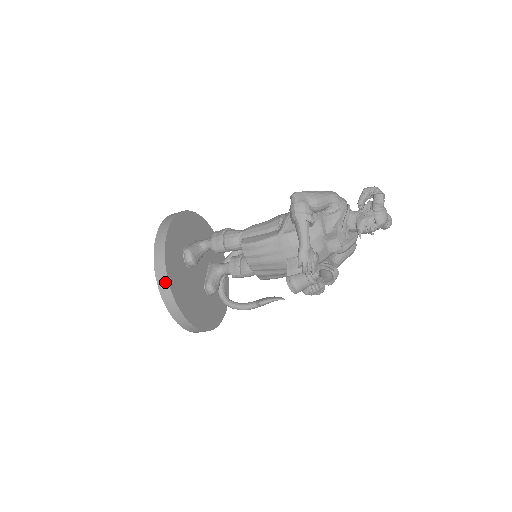
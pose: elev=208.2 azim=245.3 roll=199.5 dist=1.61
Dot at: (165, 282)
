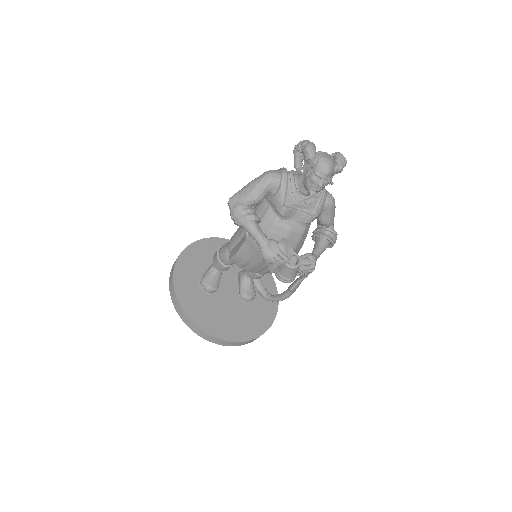
Dot at: (191, 324)
